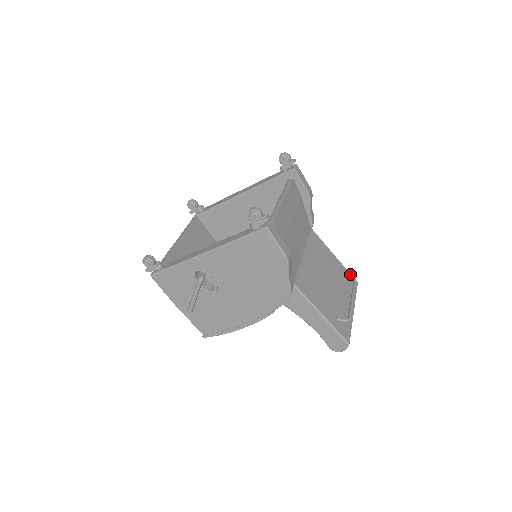
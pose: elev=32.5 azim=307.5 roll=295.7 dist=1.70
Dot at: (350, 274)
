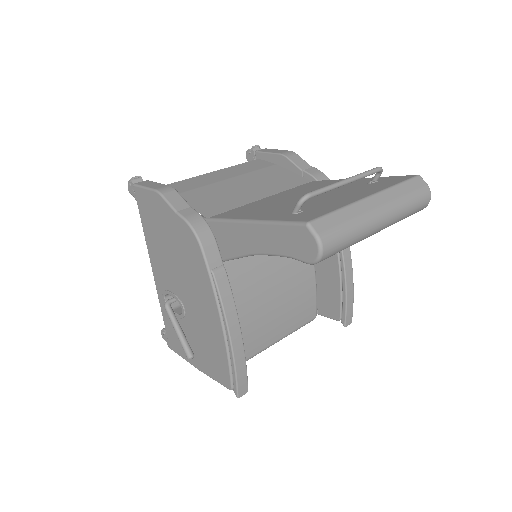
Dot at: (396, 176)
